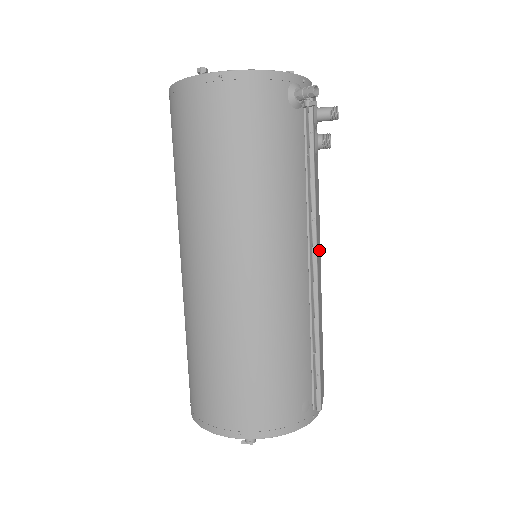
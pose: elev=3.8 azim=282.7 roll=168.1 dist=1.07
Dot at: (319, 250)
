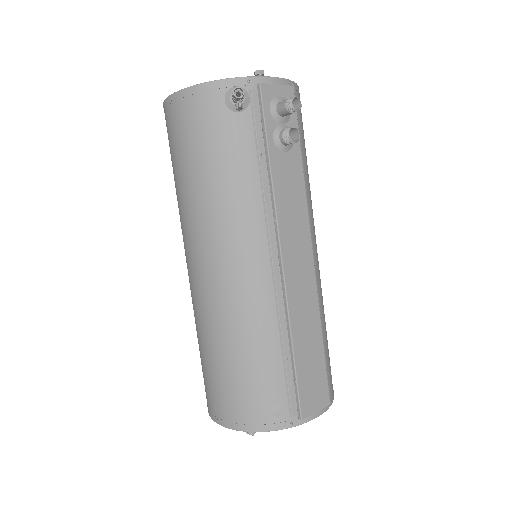
Dot at: (303, 251)
